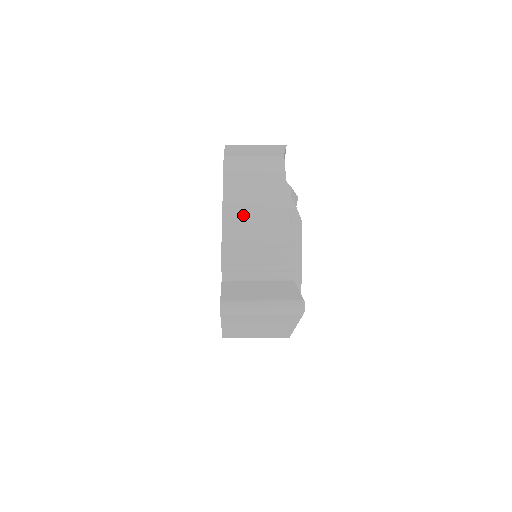
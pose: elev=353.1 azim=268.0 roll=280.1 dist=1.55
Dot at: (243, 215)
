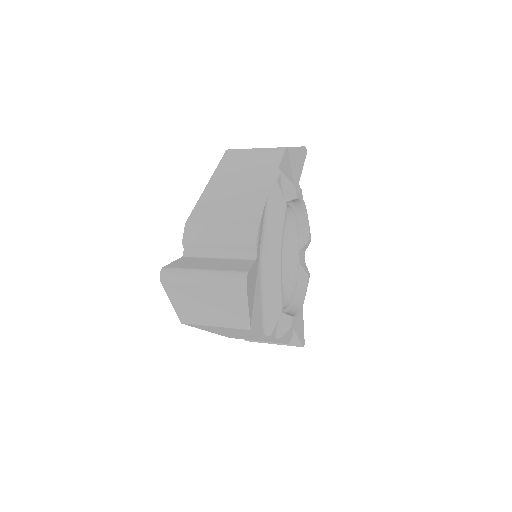
Dot at: (221, 195)
